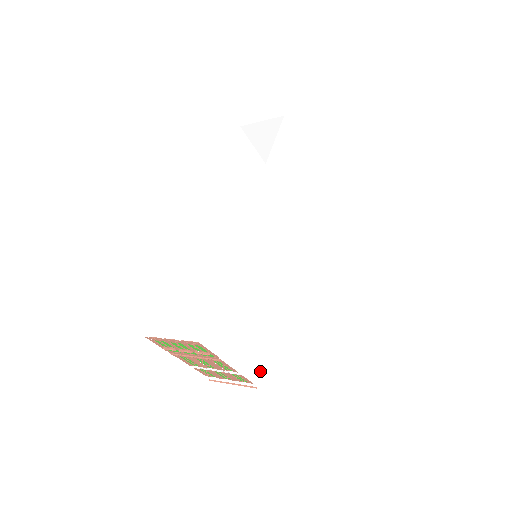
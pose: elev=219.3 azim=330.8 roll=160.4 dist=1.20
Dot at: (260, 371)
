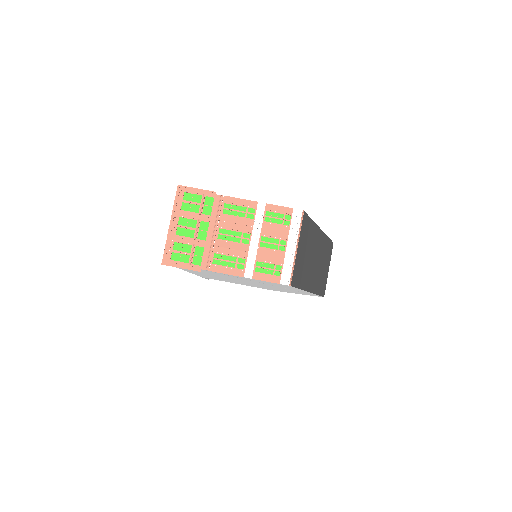
Dot at: occluded
